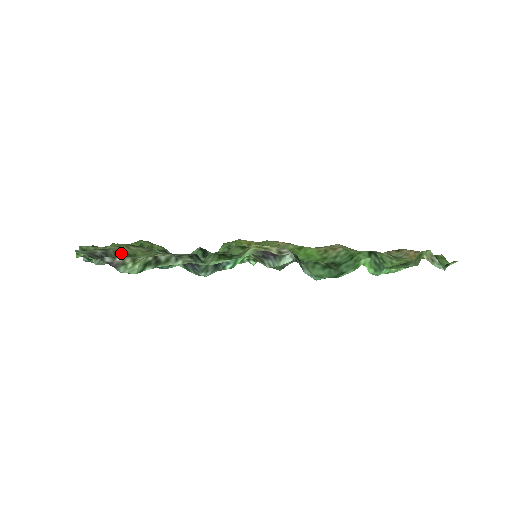
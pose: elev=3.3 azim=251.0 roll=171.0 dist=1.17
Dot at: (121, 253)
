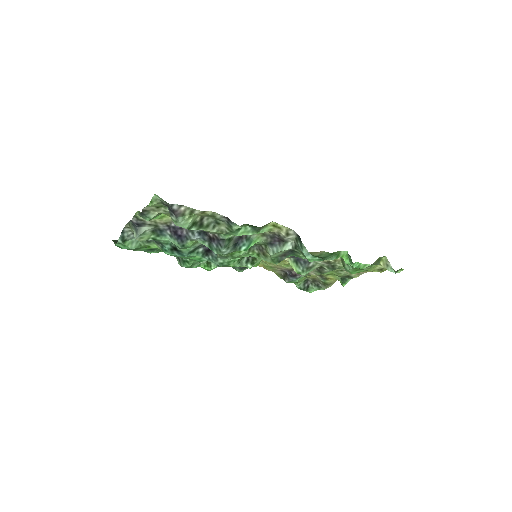
Dot at: occluded
